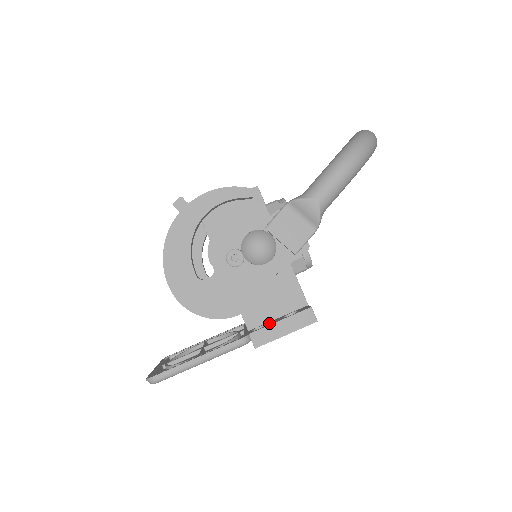
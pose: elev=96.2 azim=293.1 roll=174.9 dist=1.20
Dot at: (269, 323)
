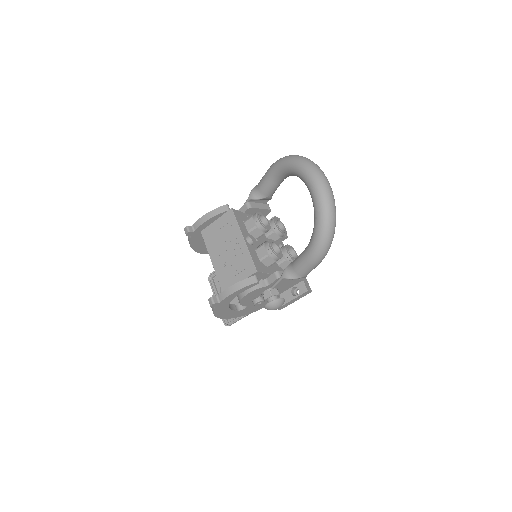
Dot at: (284, 298)
